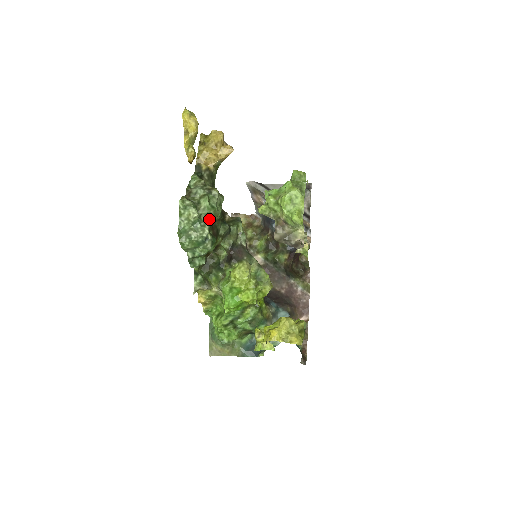
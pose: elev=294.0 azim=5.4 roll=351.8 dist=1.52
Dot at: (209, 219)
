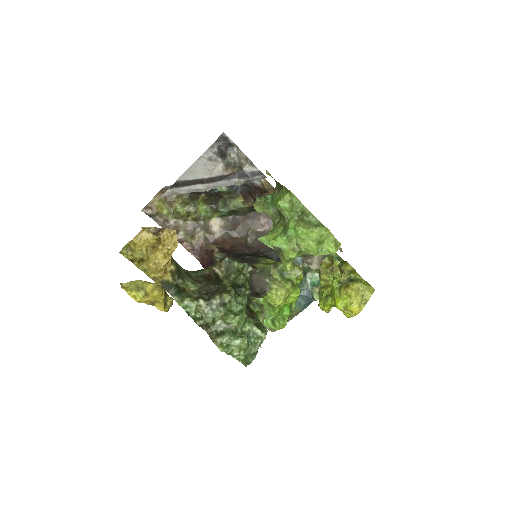
Dot at: (249, 322)
